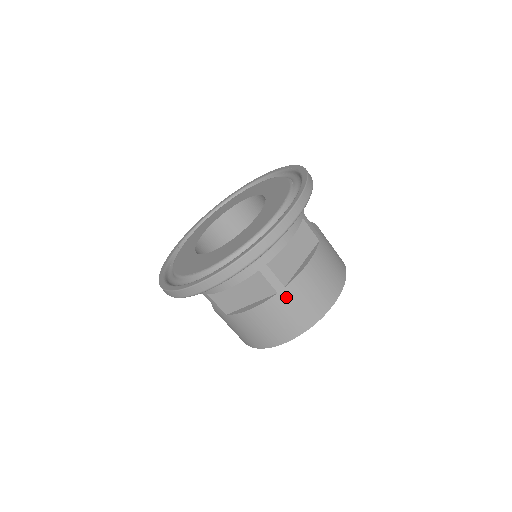
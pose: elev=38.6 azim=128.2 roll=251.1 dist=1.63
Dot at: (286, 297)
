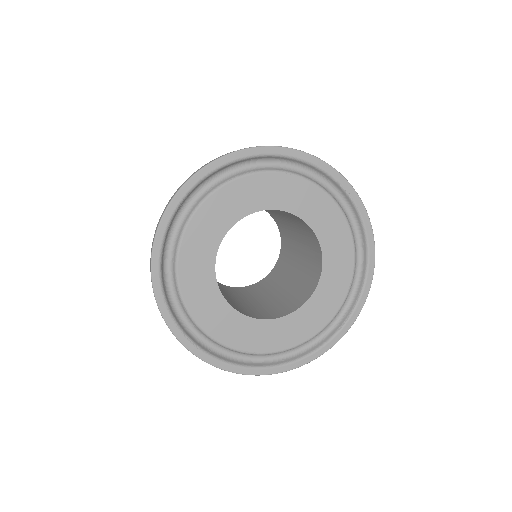
Dot at: occluded
